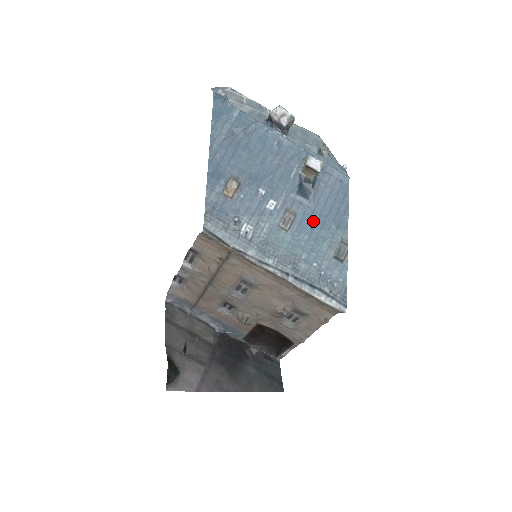
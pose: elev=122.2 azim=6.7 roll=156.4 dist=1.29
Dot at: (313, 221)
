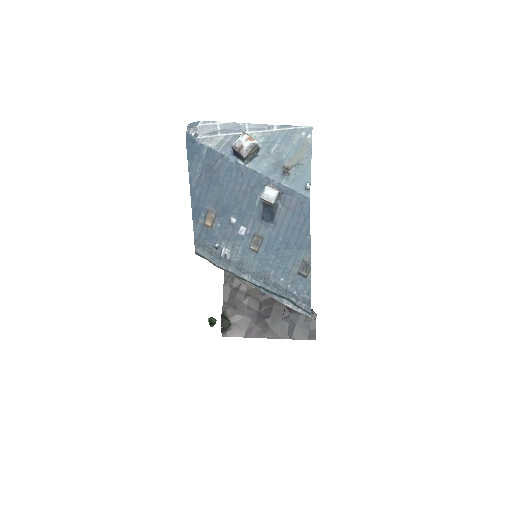
Dot at: (278, 243)
